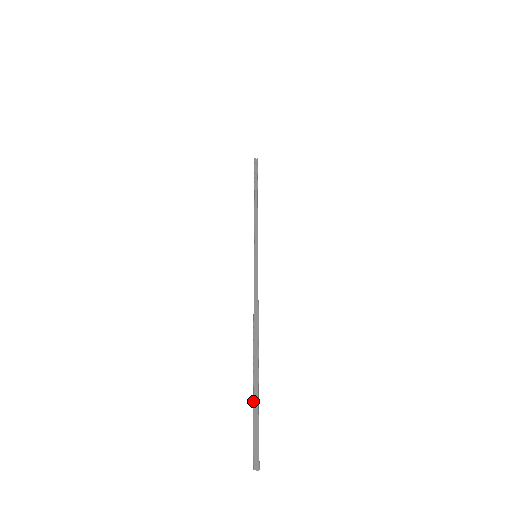
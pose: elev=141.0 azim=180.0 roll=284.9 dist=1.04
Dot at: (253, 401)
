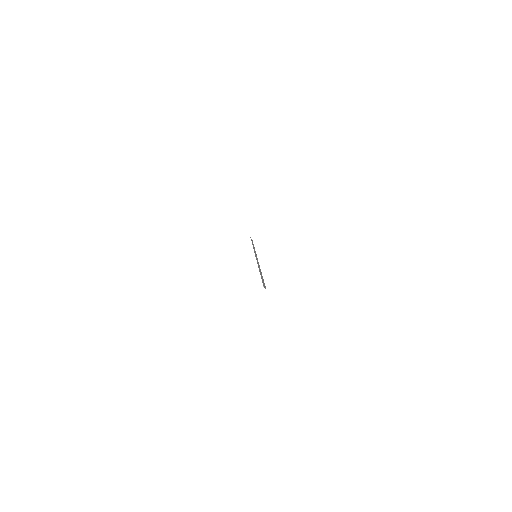
Dot at: occluded
